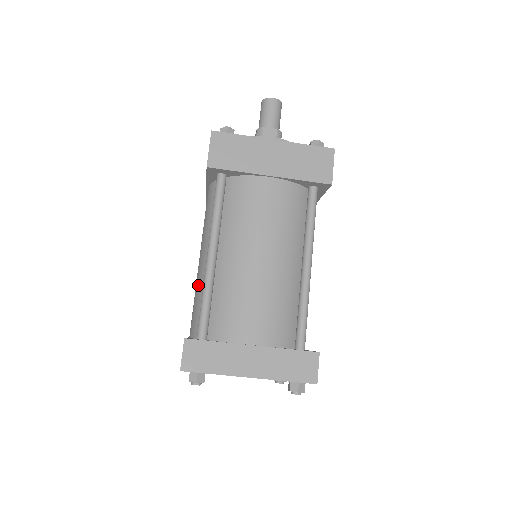
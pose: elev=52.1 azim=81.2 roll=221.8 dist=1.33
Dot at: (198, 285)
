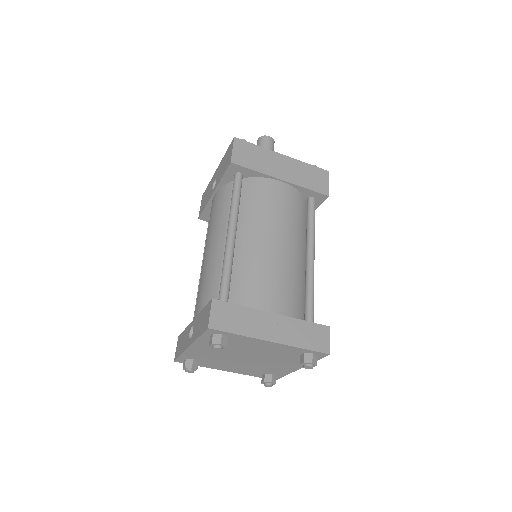
Dot at: (210, 268)
